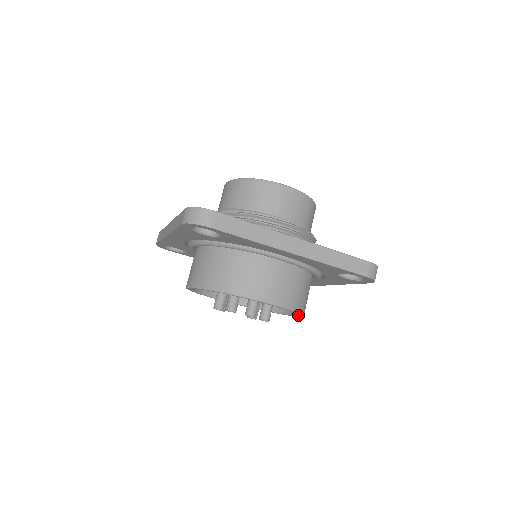
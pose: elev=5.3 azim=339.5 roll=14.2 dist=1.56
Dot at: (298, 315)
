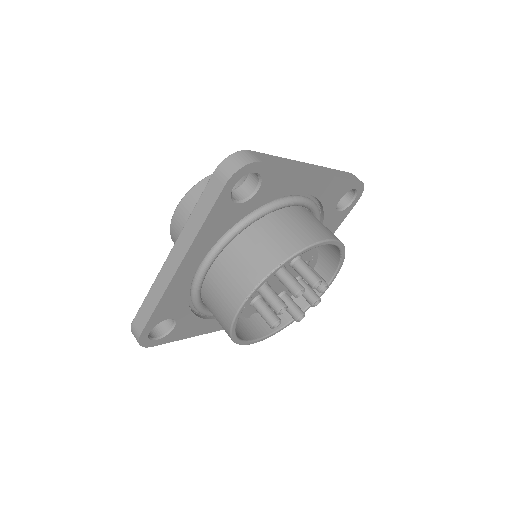
Dot at: (334, 276)
